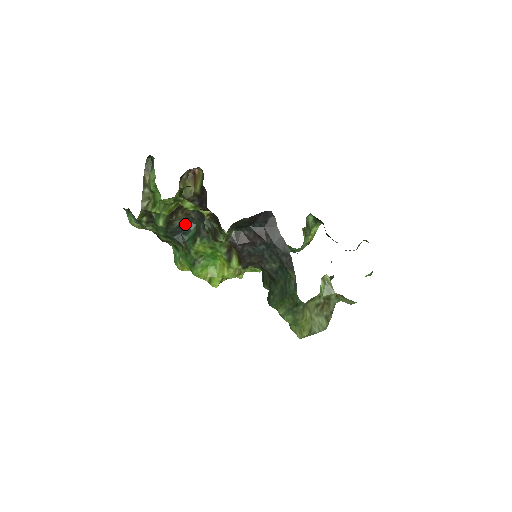
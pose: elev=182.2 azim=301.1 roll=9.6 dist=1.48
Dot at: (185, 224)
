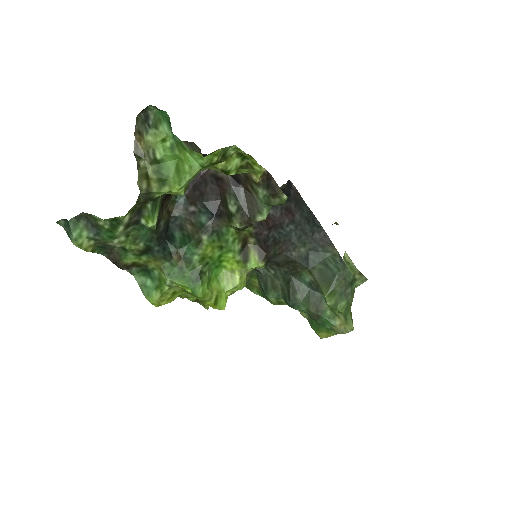
Dot at: (167, 227)
